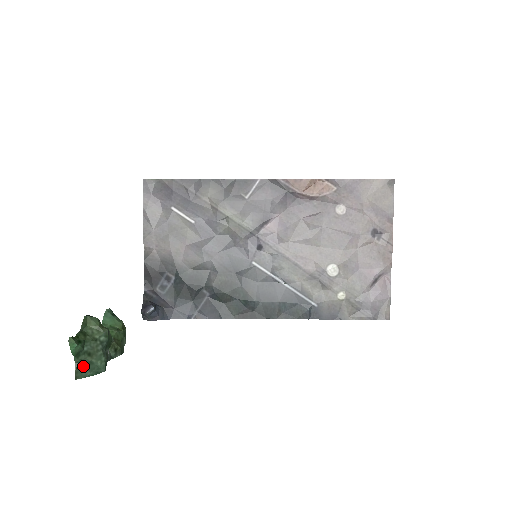
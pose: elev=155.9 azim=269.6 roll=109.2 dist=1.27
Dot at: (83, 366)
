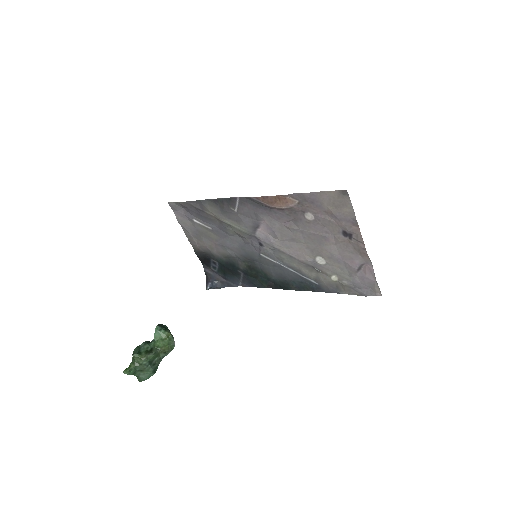
Dot at: (140, 377)
